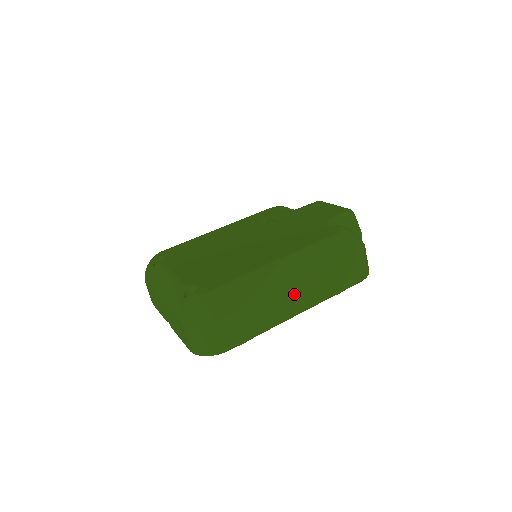
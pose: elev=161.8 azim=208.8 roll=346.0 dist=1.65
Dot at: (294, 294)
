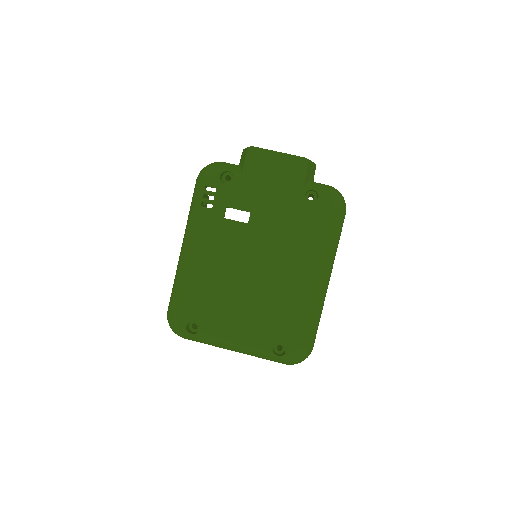
Dot at: occluded
